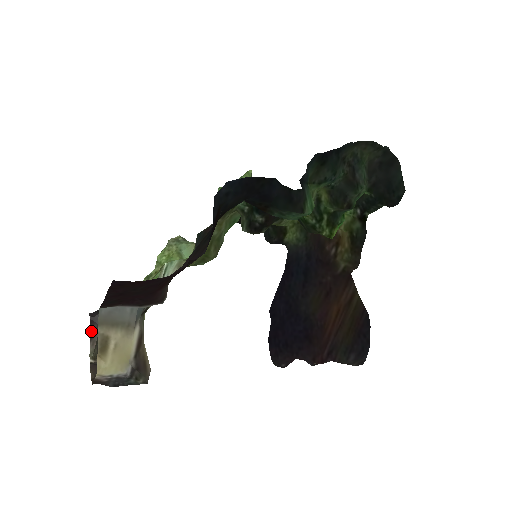
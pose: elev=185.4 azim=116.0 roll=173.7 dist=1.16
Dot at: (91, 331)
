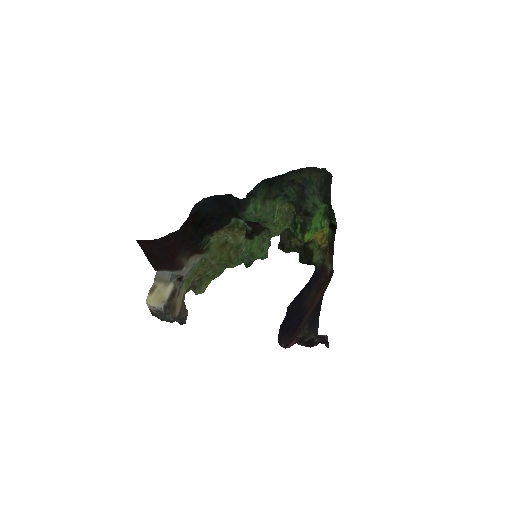
Dot at: occluded
